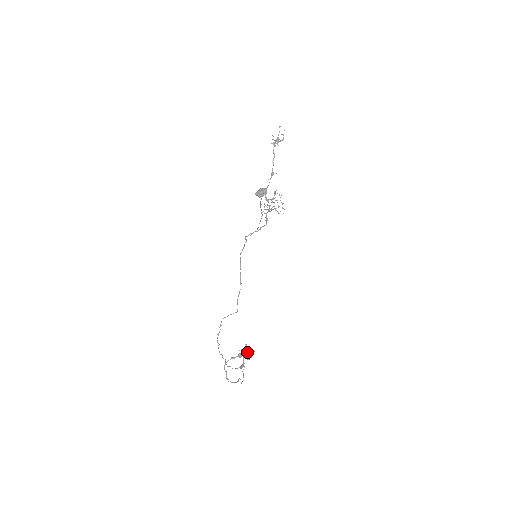
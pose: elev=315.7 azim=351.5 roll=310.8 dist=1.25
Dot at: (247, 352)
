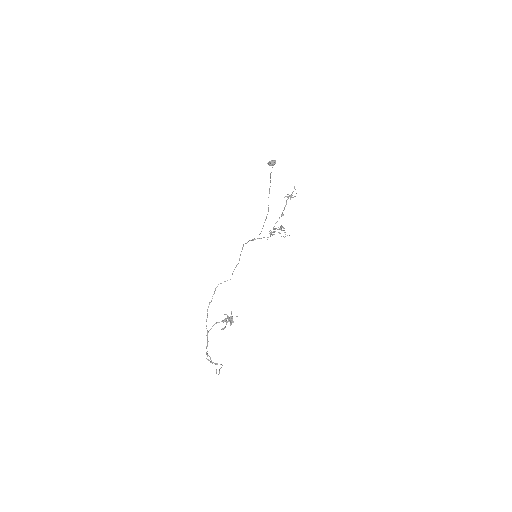
Dot at: (231, 317)
